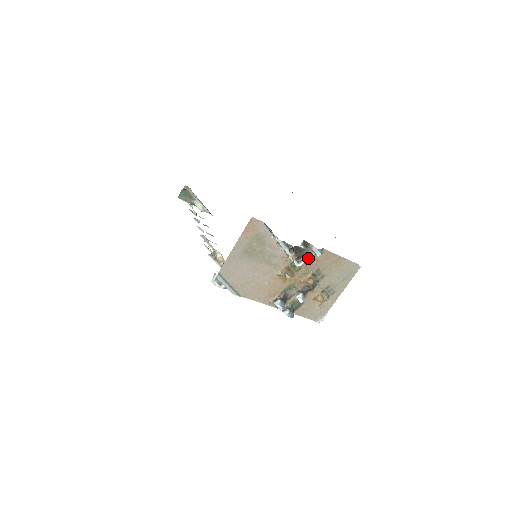
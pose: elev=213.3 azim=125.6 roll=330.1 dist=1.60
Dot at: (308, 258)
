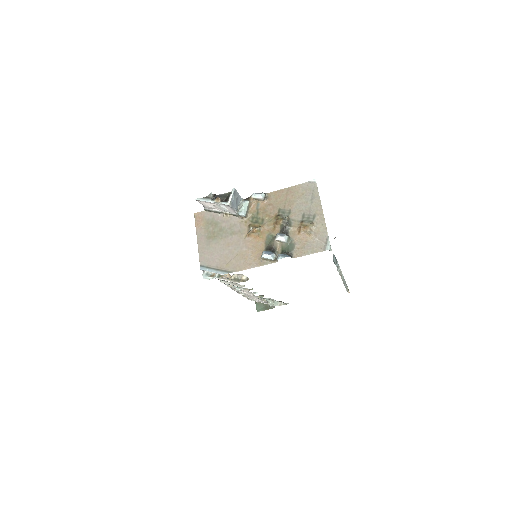
Dot at: (231, 194)
